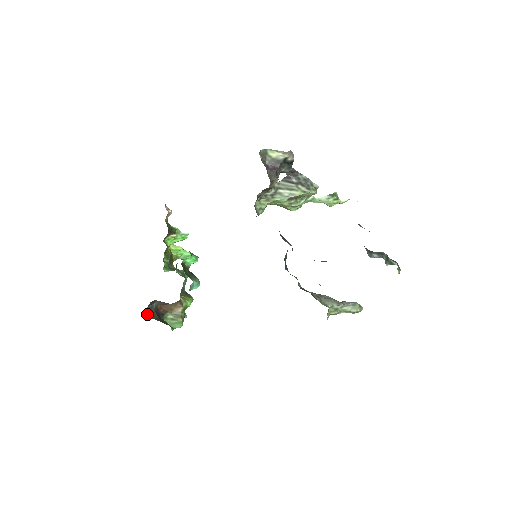
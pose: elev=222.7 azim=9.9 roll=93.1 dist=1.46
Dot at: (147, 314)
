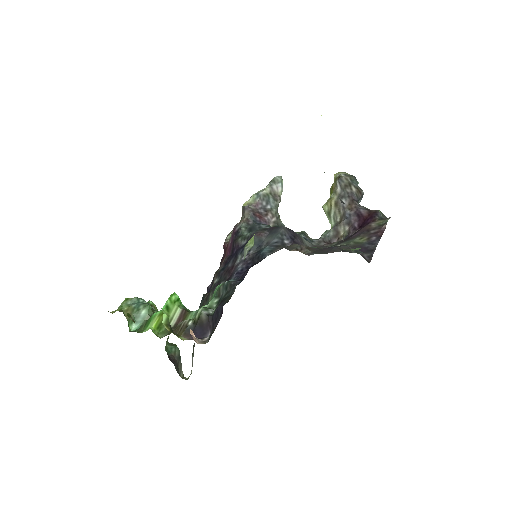
Dot at: occluded
